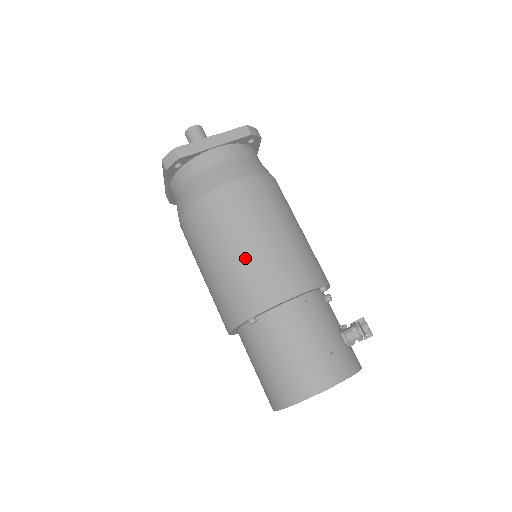
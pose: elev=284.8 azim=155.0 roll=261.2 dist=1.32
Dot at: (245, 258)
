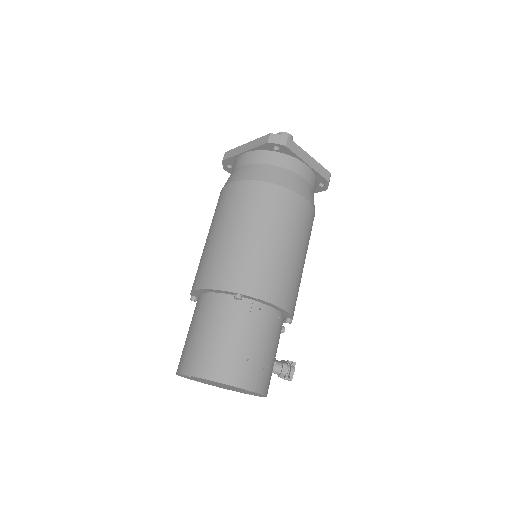
Dot at: (272, 251)
